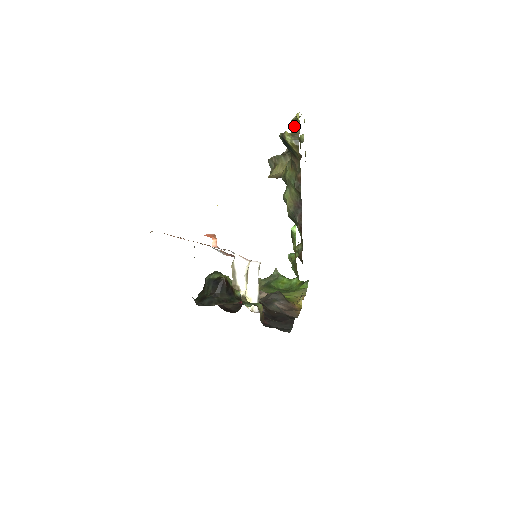
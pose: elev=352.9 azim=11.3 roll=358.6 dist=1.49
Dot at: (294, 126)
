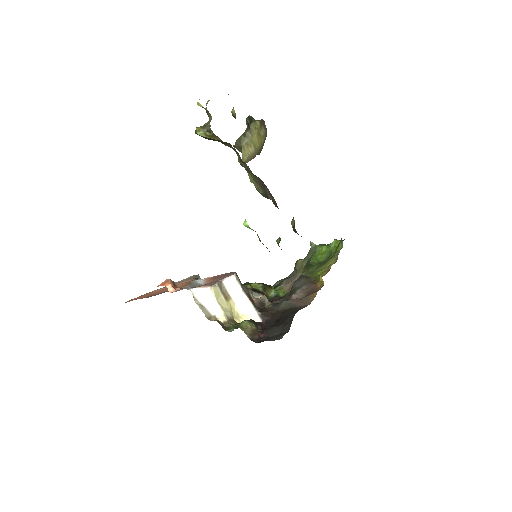
Dot at: (207, 113)
